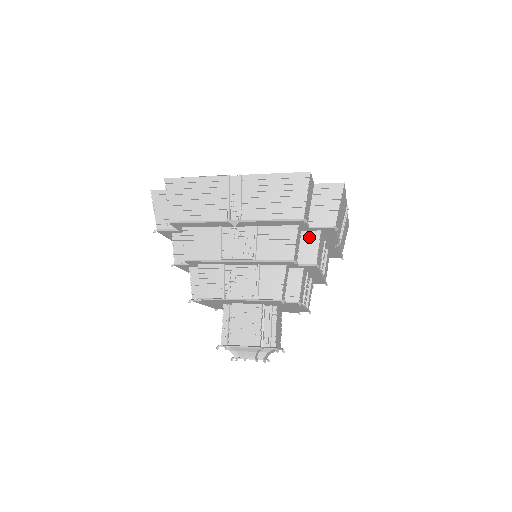
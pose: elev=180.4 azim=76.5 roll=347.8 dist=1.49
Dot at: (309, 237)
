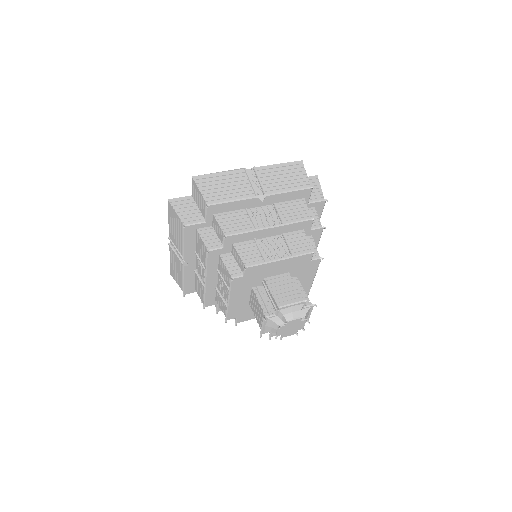
Dot at: occluded
